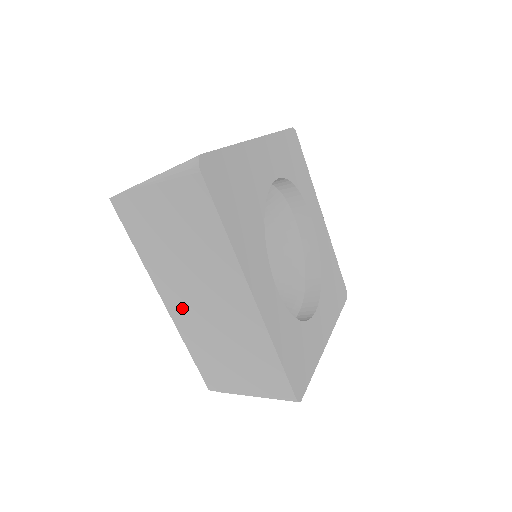
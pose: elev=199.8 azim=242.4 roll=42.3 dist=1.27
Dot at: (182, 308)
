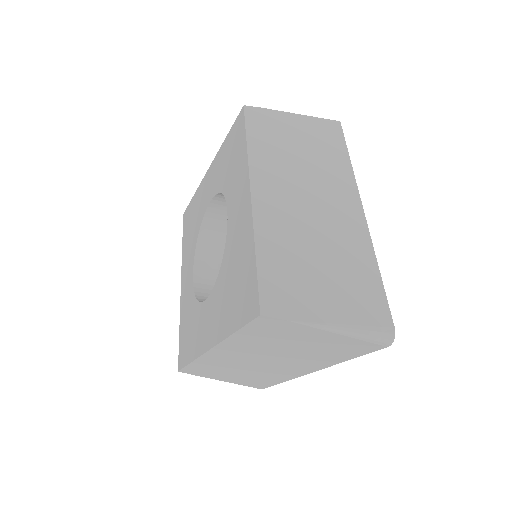
Dot at: (228, 356)
